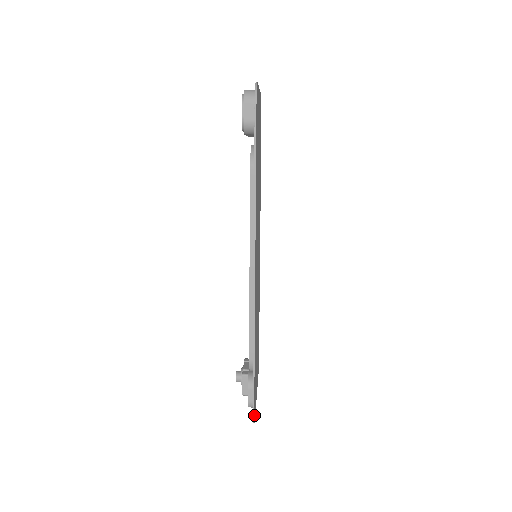
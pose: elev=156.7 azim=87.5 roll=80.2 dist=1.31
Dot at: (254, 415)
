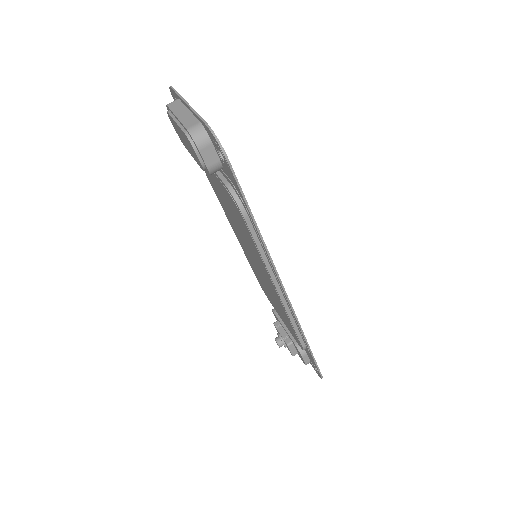
Dot at: occluded
